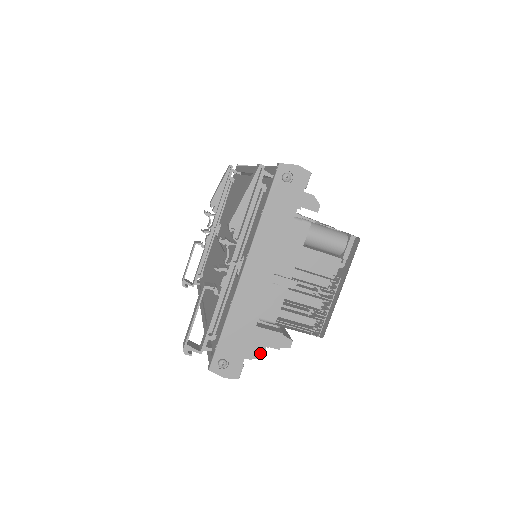
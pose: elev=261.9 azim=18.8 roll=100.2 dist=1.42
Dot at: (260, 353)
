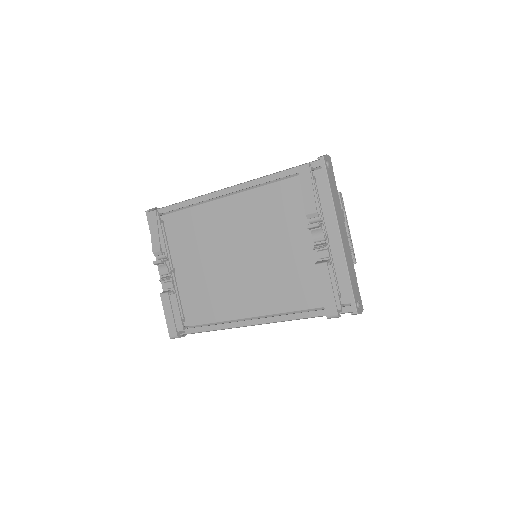
Dot at: occluded
